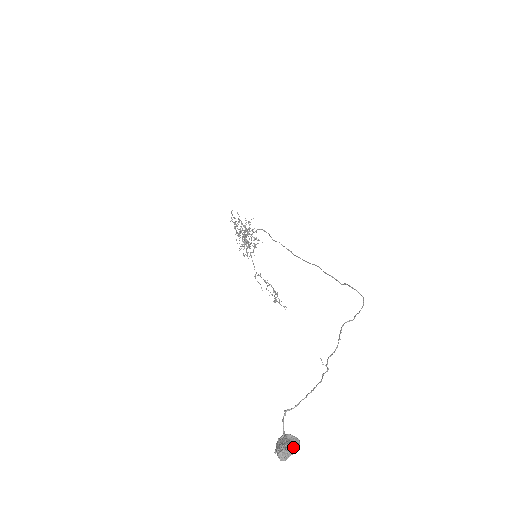
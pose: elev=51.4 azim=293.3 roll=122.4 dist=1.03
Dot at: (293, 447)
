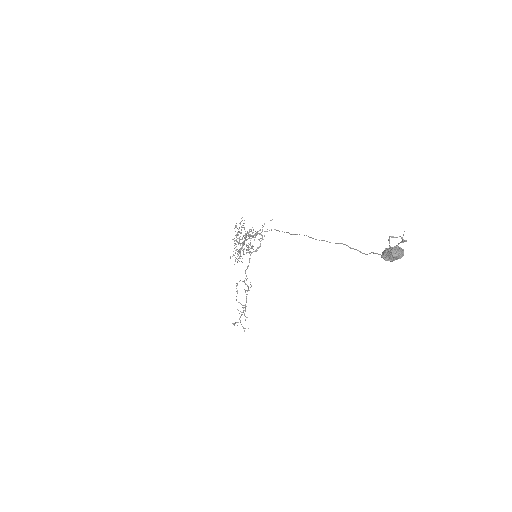
Dot at: (402, 250)
